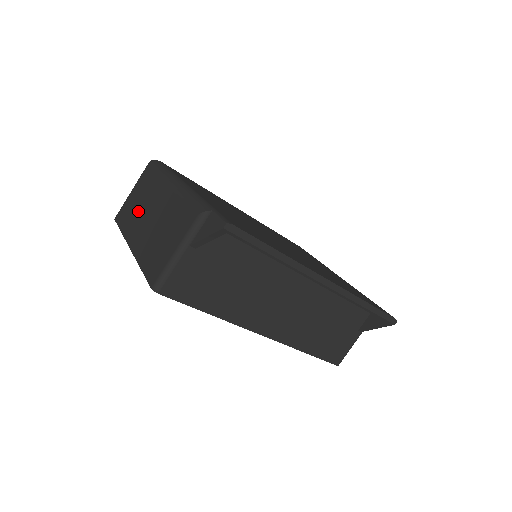
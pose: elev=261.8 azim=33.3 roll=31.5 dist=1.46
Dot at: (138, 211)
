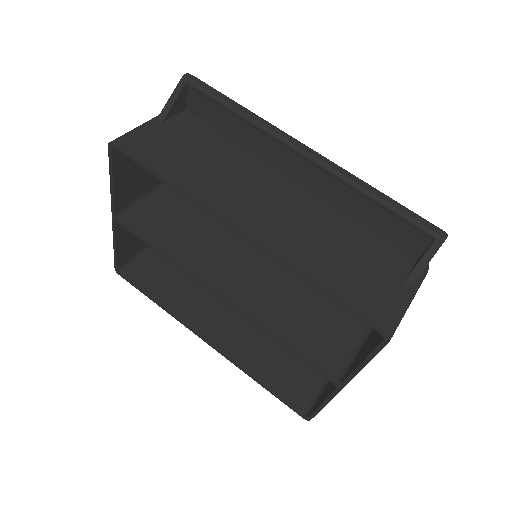
Dot at: occluded
